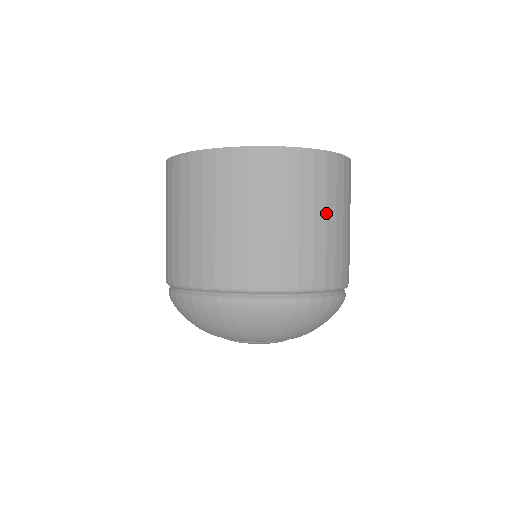
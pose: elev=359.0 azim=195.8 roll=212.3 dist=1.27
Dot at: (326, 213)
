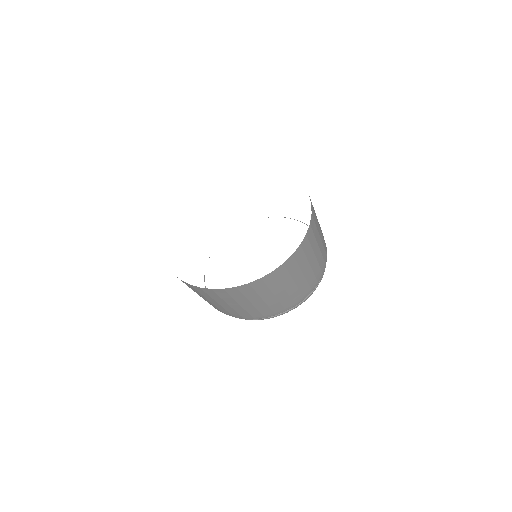
Dot at: (315, 254)
